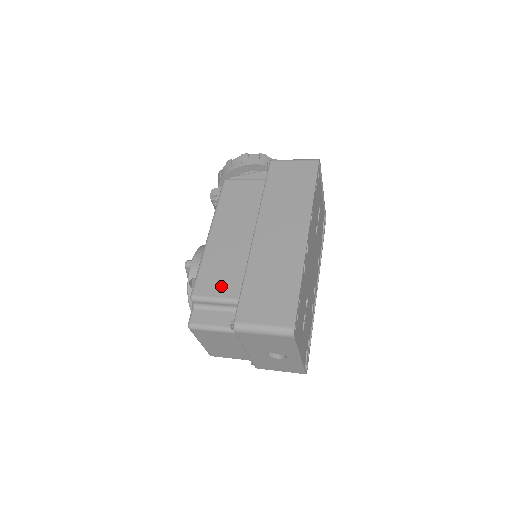
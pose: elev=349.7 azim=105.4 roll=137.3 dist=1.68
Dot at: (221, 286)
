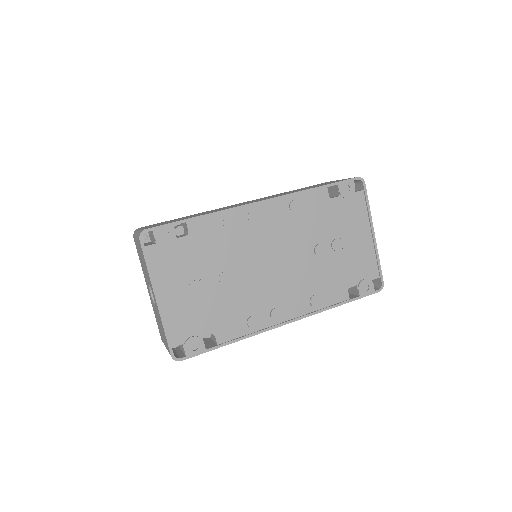
Dot at: occluded
